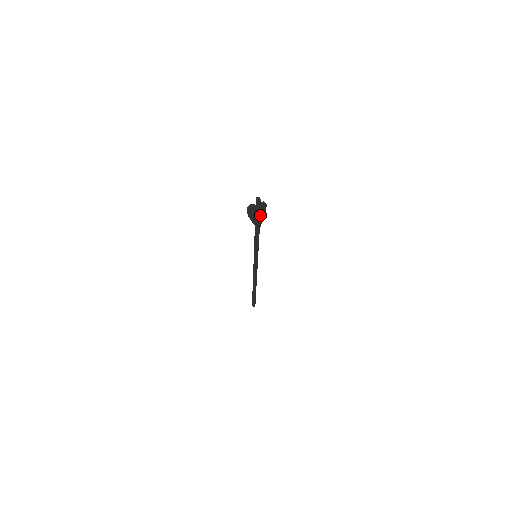
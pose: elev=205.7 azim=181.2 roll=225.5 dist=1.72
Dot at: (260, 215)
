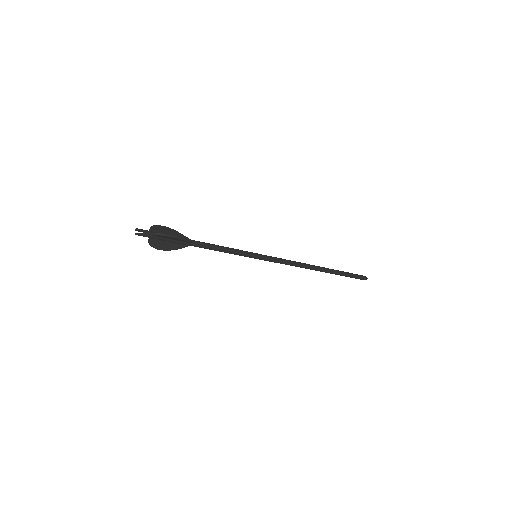
Dot at: (150, 245)
